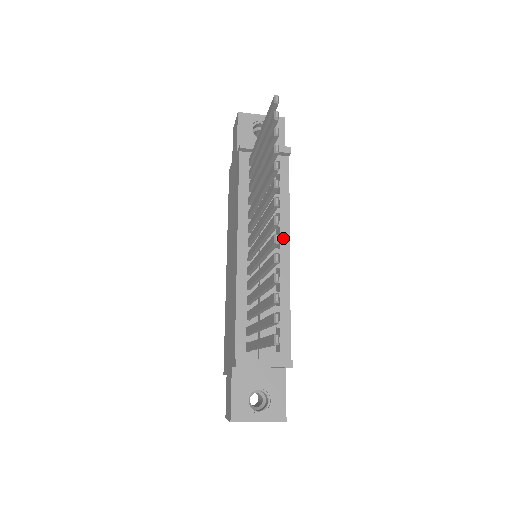
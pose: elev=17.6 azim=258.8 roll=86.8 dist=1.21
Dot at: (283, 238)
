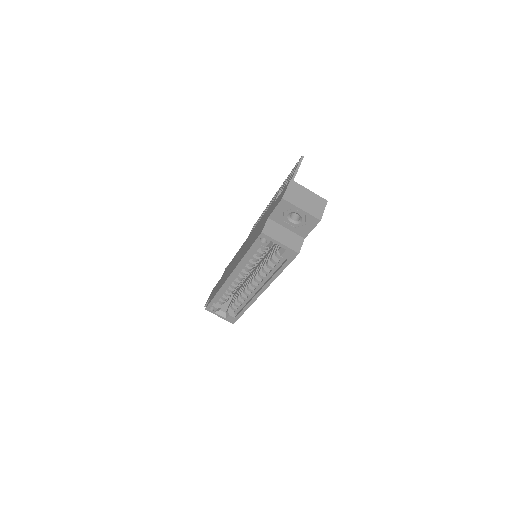
Dot at: occluded
